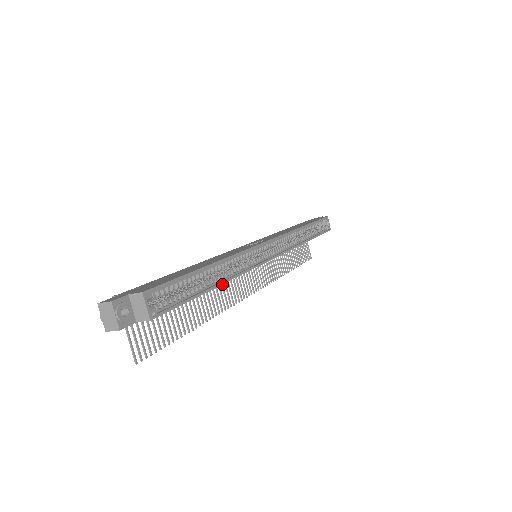
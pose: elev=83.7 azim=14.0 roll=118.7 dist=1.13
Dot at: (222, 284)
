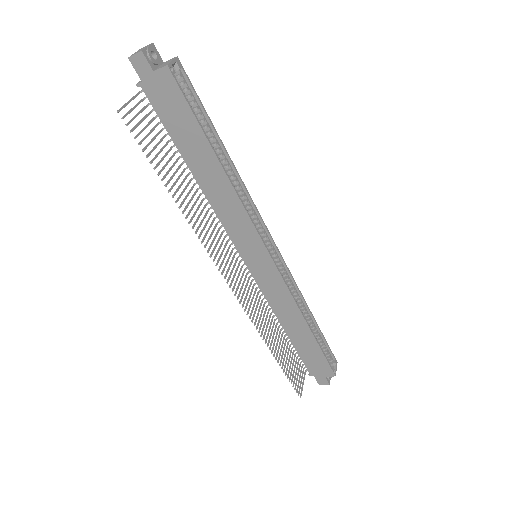
Dot at: (214, 230)
